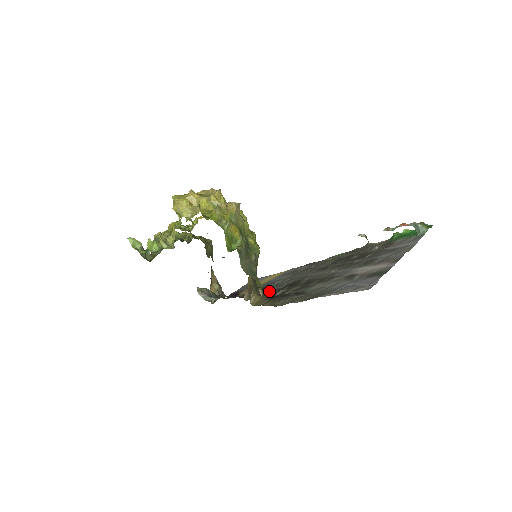
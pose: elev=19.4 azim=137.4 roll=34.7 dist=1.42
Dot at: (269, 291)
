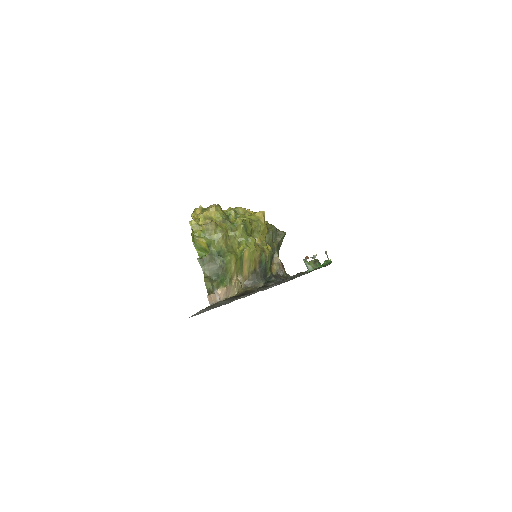
Dot at: occluded
